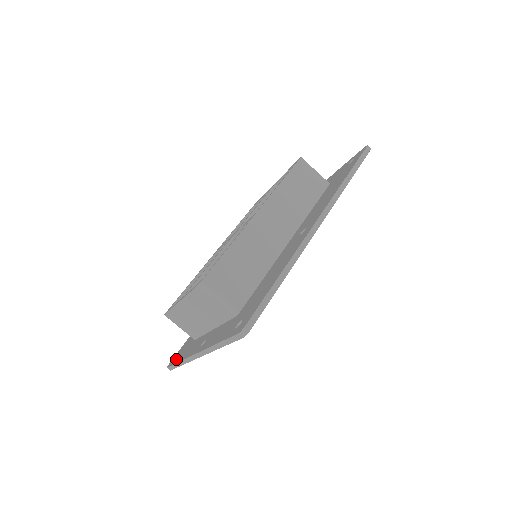
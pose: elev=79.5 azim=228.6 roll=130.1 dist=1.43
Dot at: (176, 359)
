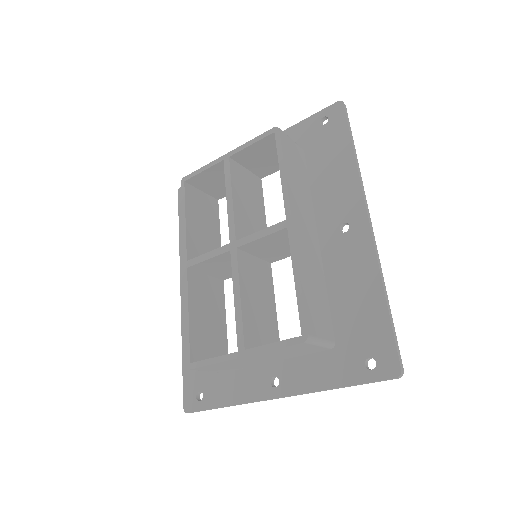
Dot at: (204, 401)
